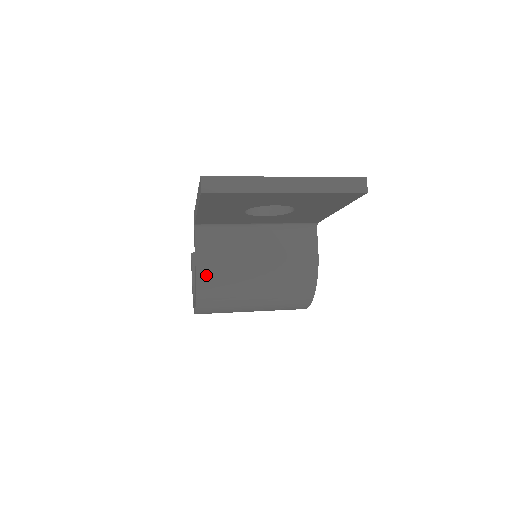
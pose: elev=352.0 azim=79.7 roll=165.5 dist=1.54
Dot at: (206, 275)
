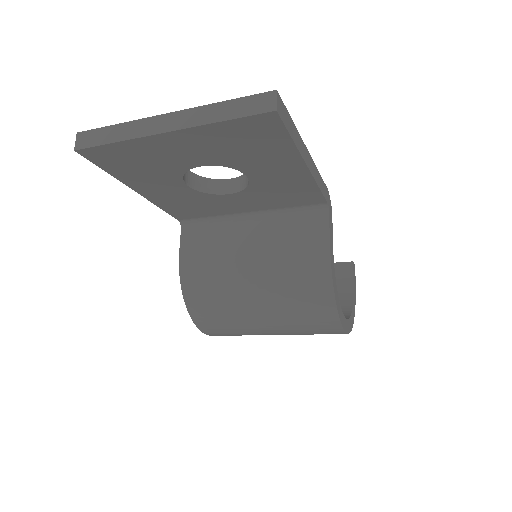
Dot at: (191, 280)
